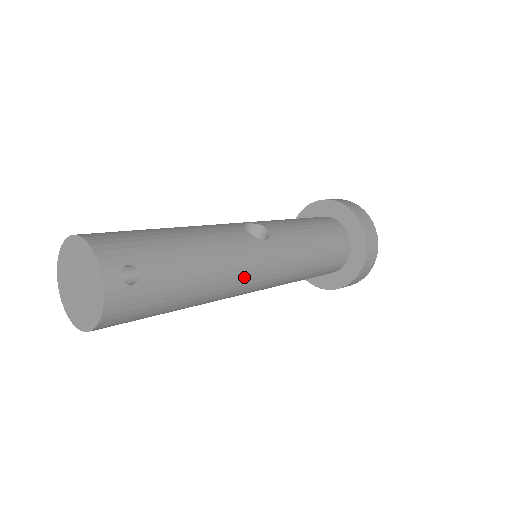
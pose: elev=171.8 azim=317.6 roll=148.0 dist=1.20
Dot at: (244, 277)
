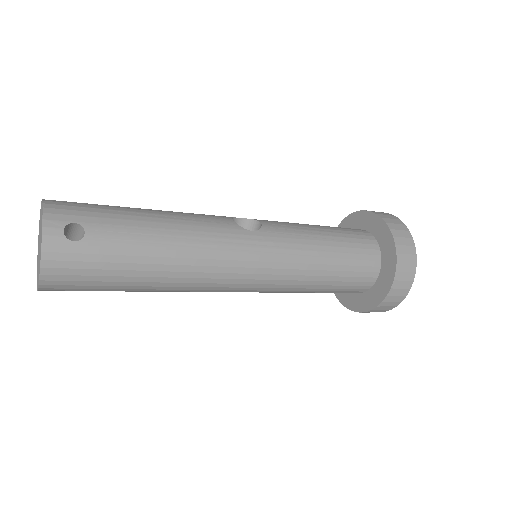
Dot at: (220, 263)
